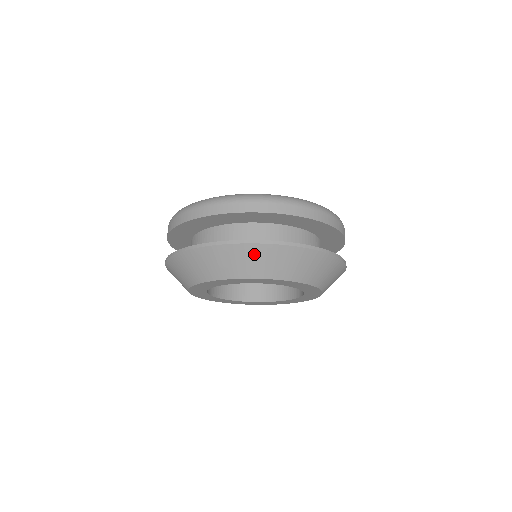
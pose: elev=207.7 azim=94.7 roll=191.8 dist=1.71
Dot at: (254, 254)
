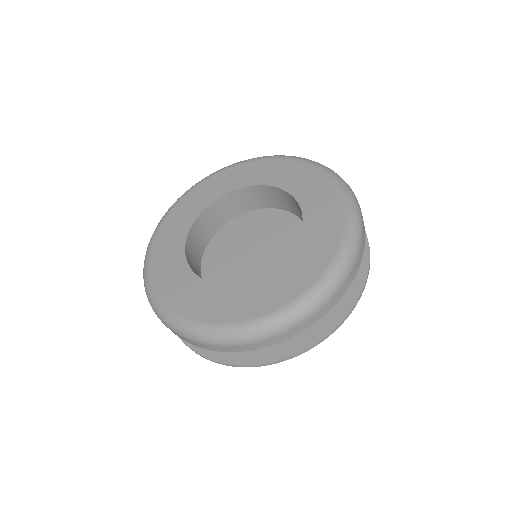
Dot at: occluded
